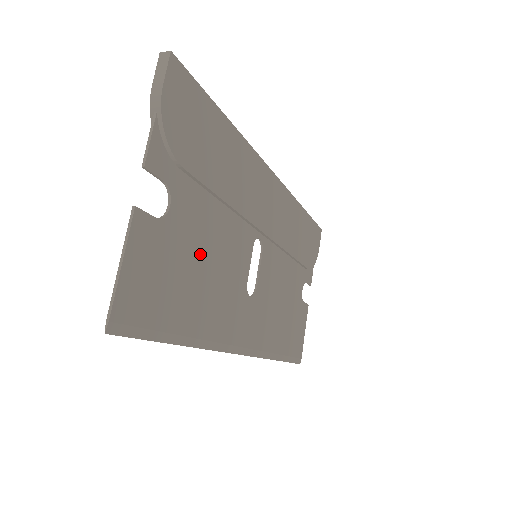
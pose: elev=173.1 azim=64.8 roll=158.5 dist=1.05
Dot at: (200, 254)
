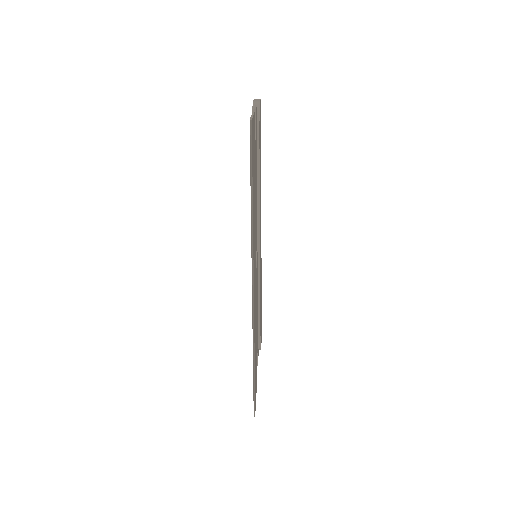
Dot at: (255, 186)
